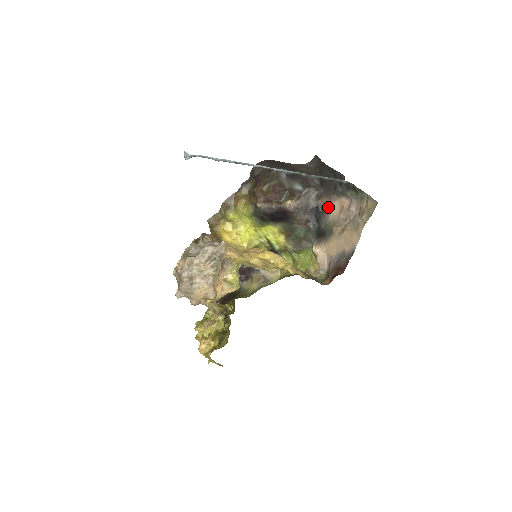
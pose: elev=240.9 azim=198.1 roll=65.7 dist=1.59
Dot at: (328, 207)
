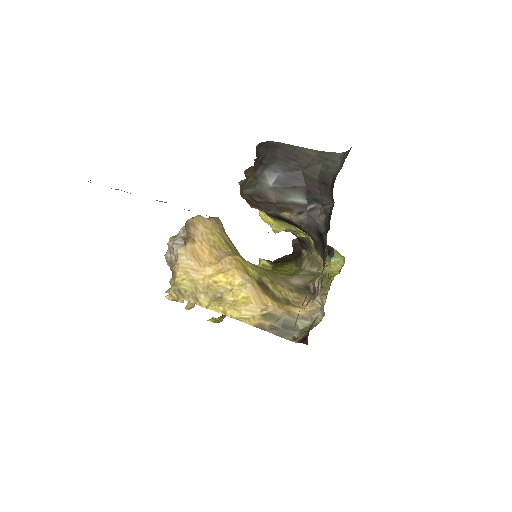
Dot at: occluded
